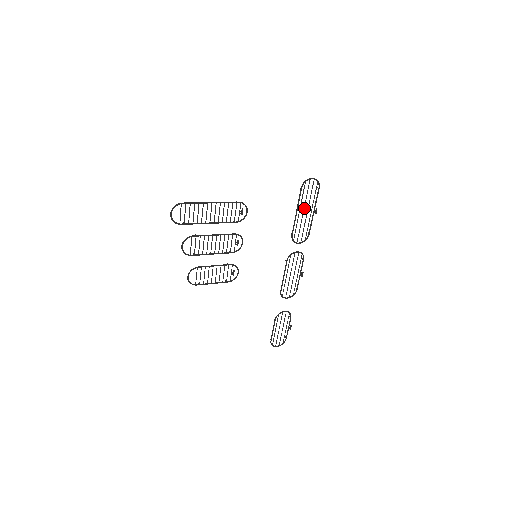
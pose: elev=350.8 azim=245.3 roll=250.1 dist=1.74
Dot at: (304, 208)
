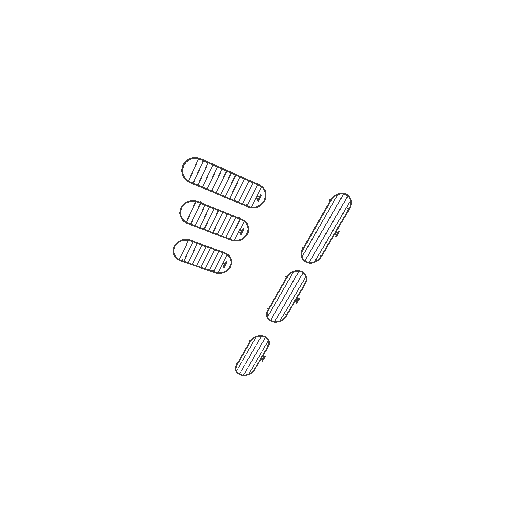
Dot at: occluded
